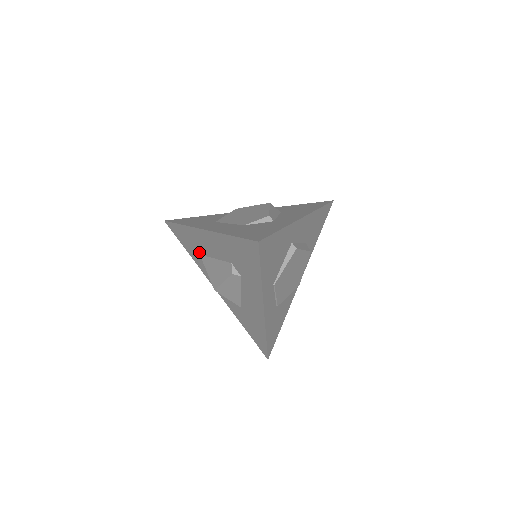
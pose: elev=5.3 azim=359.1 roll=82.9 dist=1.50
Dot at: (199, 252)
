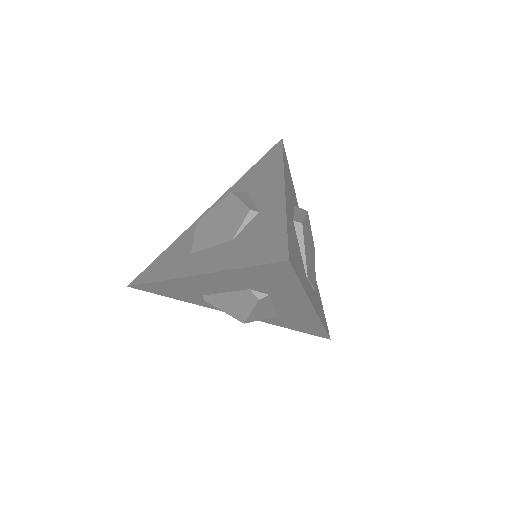
Dot at: (194, 295)
